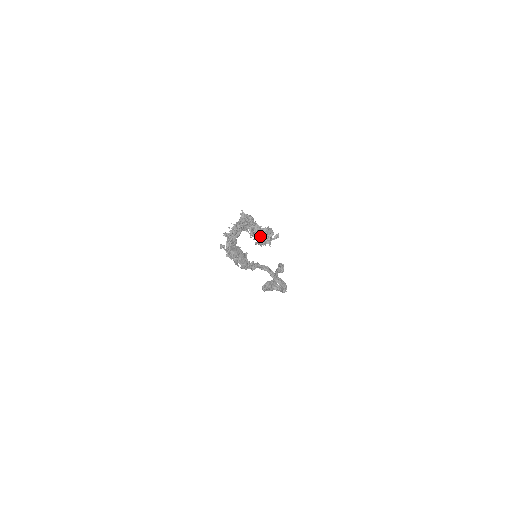
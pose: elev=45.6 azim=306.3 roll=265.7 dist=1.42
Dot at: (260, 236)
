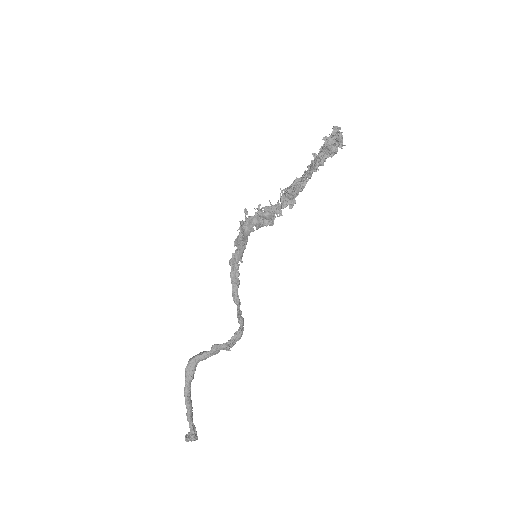
Dot at: (335, 131)
